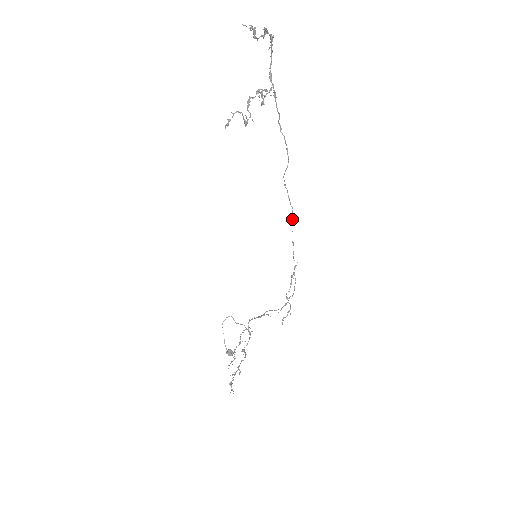
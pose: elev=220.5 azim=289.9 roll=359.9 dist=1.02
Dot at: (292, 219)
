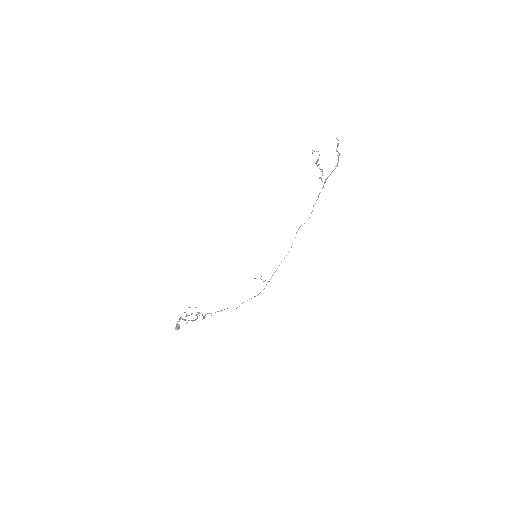
Dot at: (286, 255)
